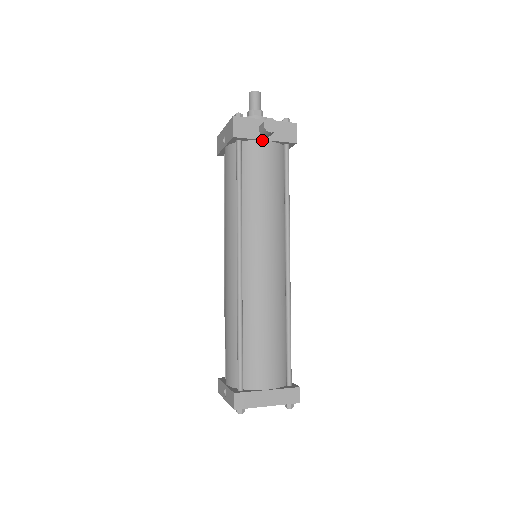
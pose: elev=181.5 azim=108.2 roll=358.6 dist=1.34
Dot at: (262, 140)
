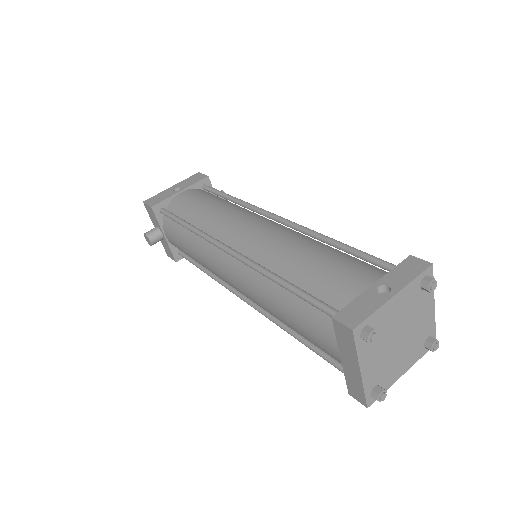
Dot at: occluded
